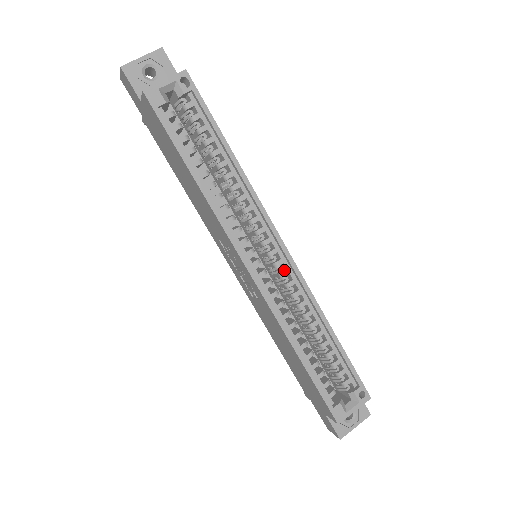
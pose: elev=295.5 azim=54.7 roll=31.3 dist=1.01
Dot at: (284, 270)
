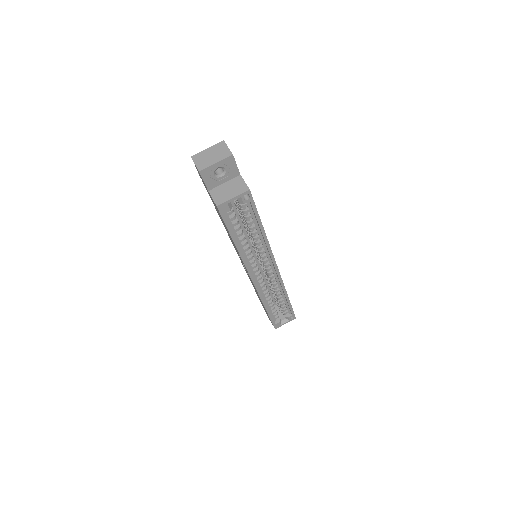
Dot at: (272, 275)
